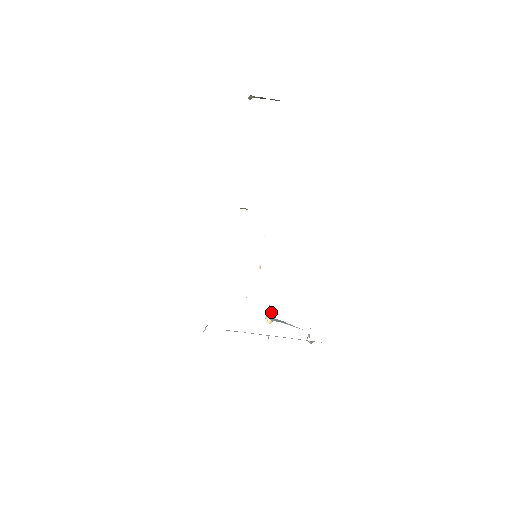
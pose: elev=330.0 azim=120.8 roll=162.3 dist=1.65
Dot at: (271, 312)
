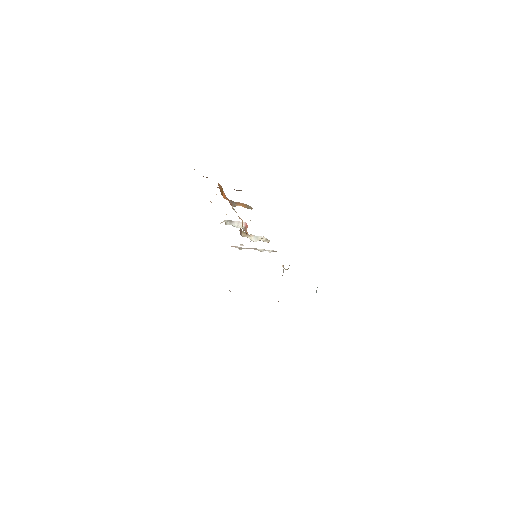
Dot at: occluded
